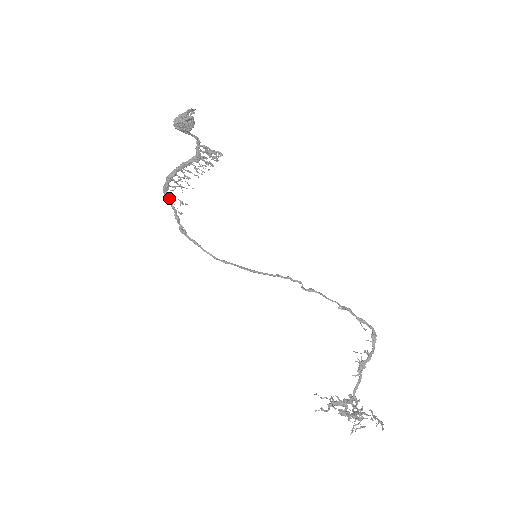
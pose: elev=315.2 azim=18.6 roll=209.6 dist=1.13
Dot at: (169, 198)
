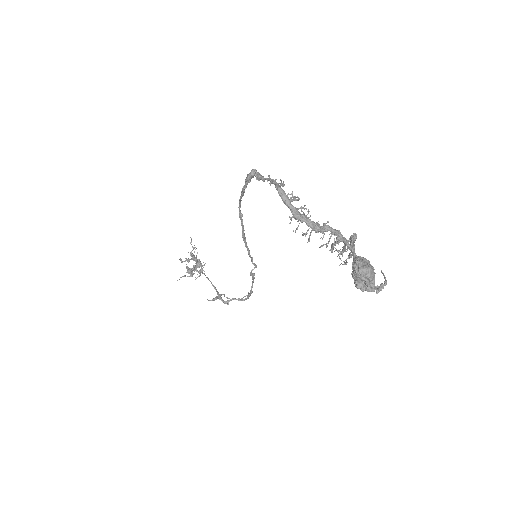
Dot at: (276, 185)
